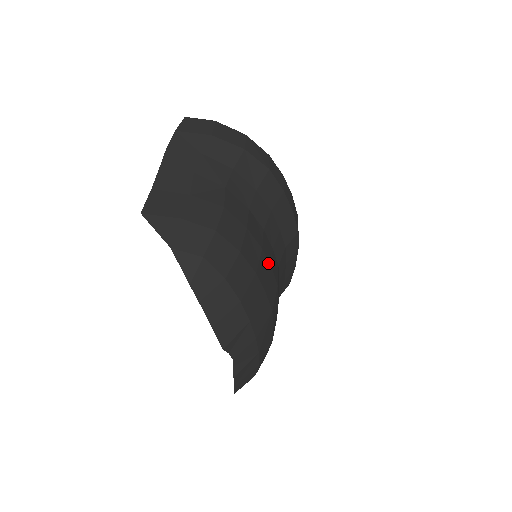
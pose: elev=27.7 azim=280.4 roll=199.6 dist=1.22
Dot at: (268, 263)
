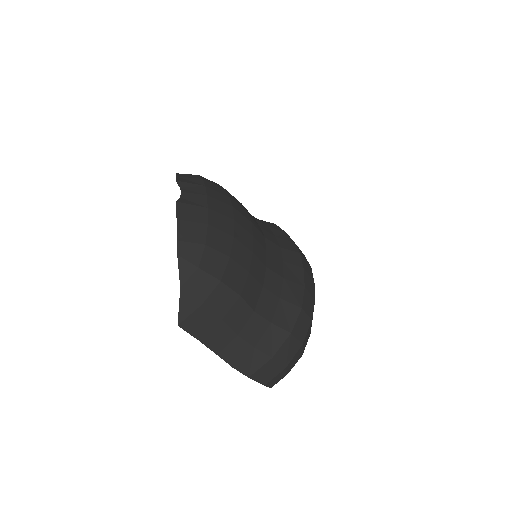
Dot at: (244, 209)
